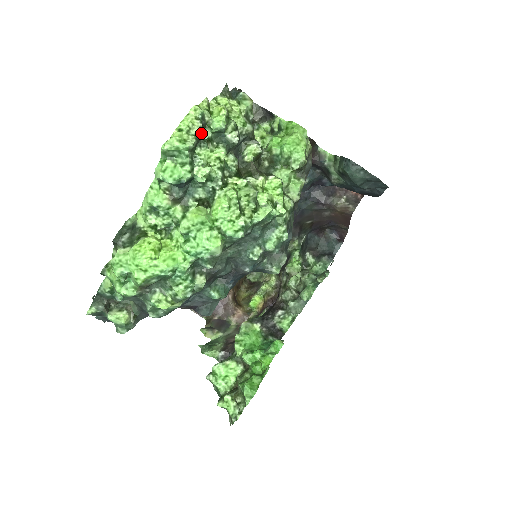
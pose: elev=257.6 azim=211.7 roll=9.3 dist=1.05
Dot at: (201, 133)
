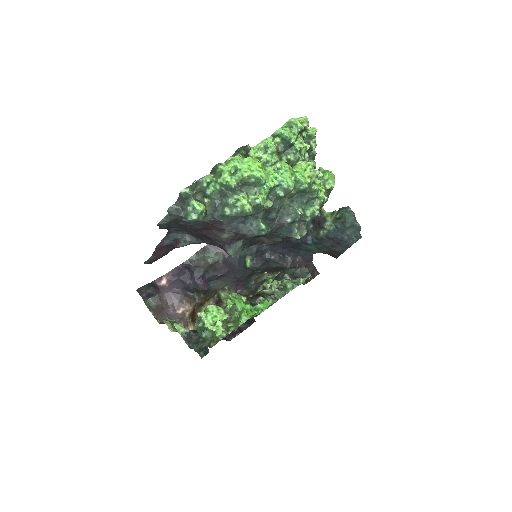
Dot at: (303, 130)
